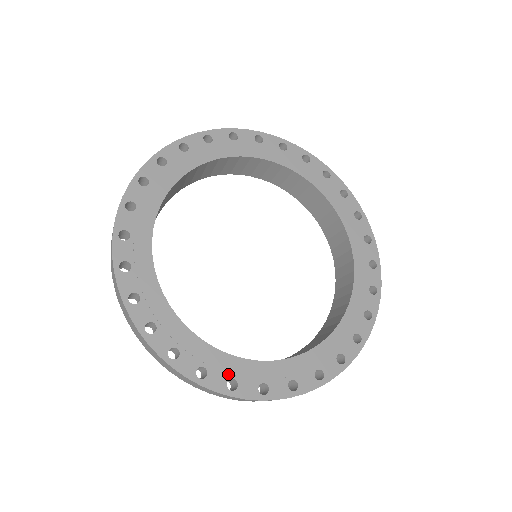
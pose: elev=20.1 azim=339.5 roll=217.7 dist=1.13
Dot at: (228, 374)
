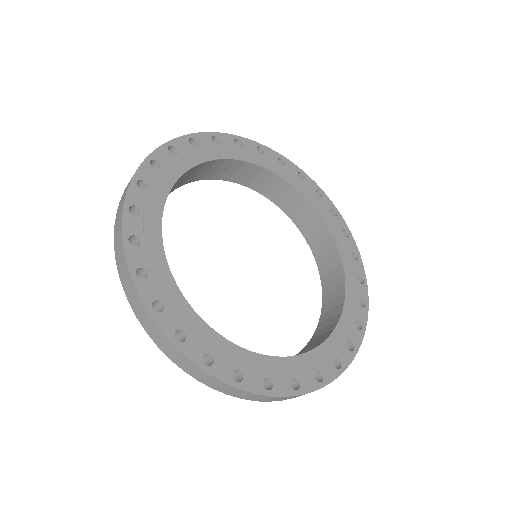
Dot at: (262, 374)
